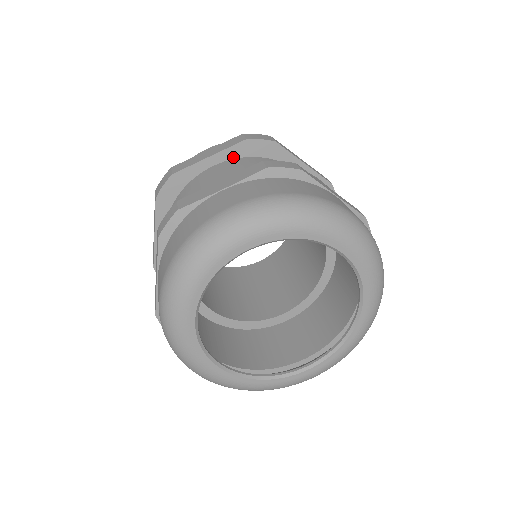
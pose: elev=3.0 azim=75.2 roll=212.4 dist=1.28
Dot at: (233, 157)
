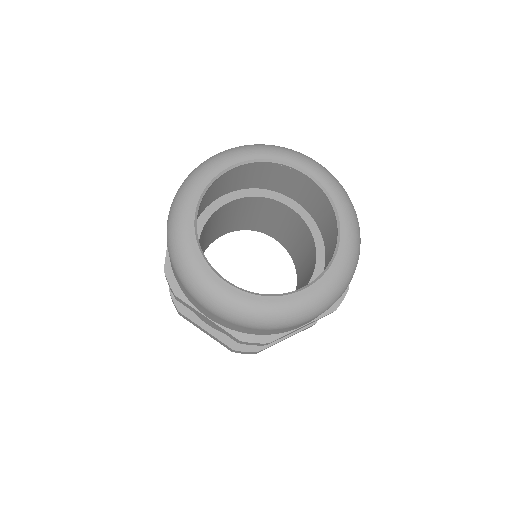
Dot at: occluded
